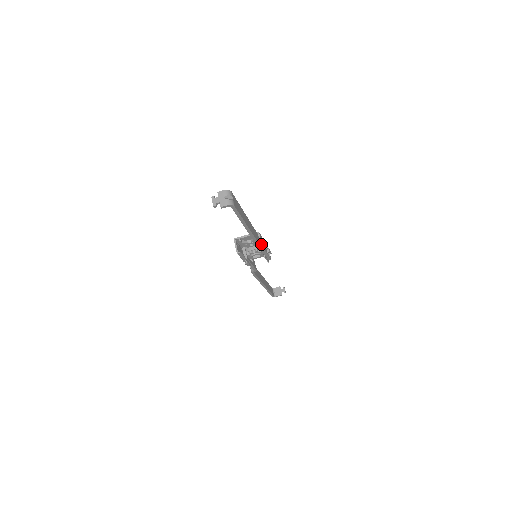
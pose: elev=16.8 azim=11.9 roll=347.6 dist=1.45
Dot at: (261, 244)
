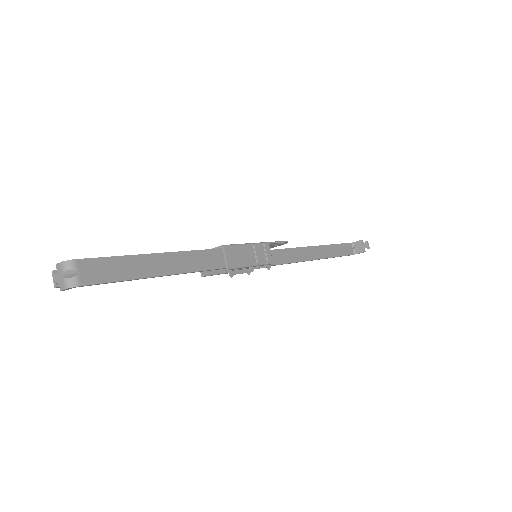
Dot at: (226, 265)
